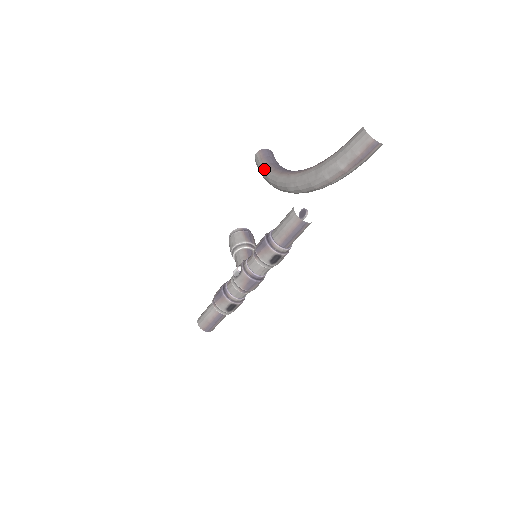
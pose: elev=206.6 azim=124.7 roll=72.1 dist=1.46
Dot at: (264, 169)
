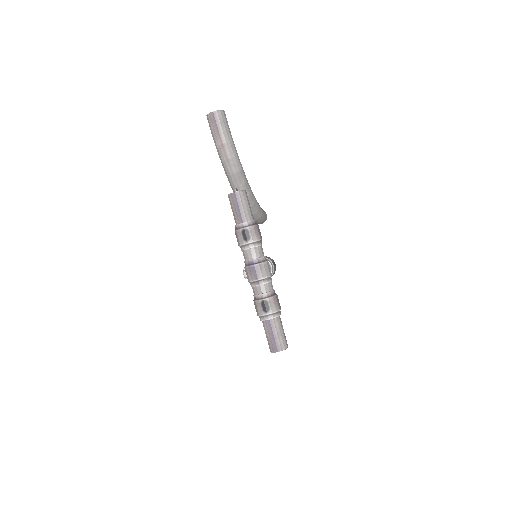
Dot at: occluded
